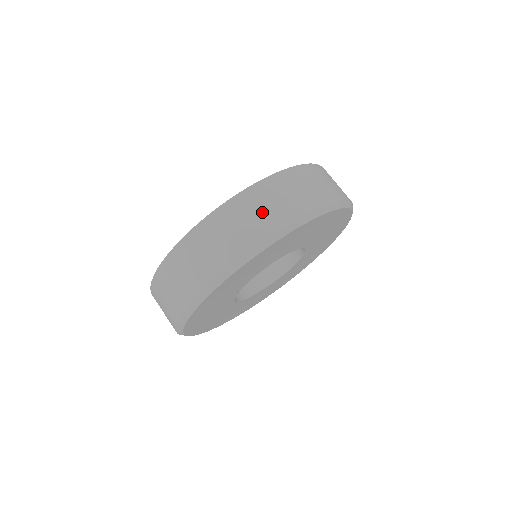
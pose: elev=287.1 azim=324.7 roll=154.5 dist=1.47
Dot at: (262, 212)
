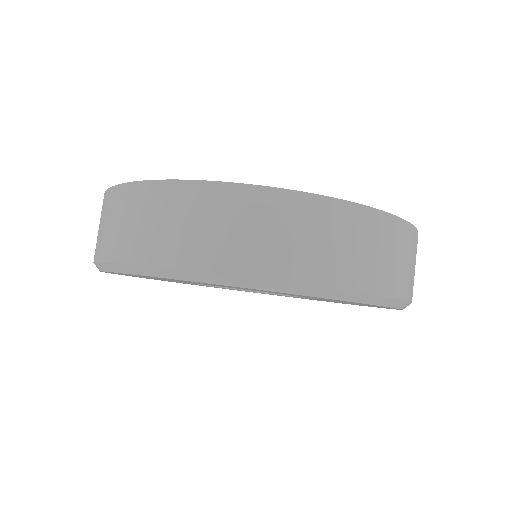
Dot at: (105, 227)
